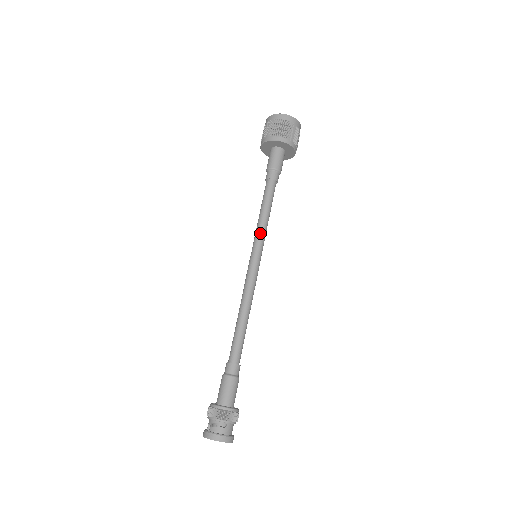
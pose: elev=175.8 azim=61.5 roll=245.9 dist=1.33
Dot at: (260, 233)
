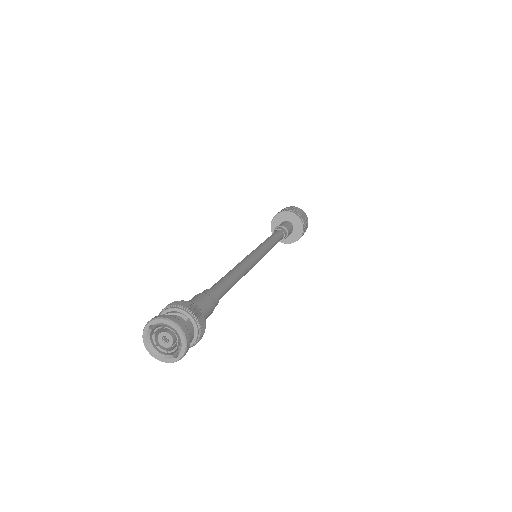
Dot at: (264, 244)
